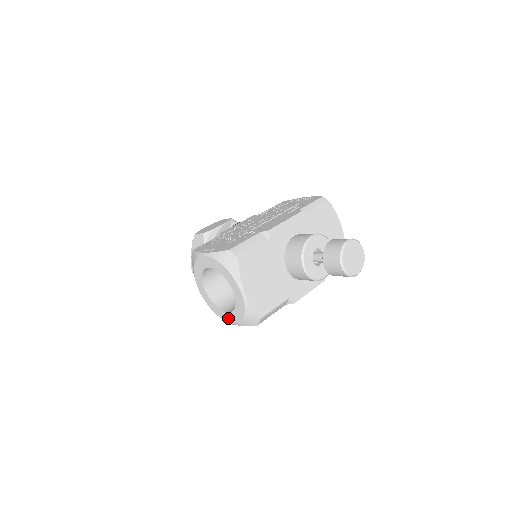
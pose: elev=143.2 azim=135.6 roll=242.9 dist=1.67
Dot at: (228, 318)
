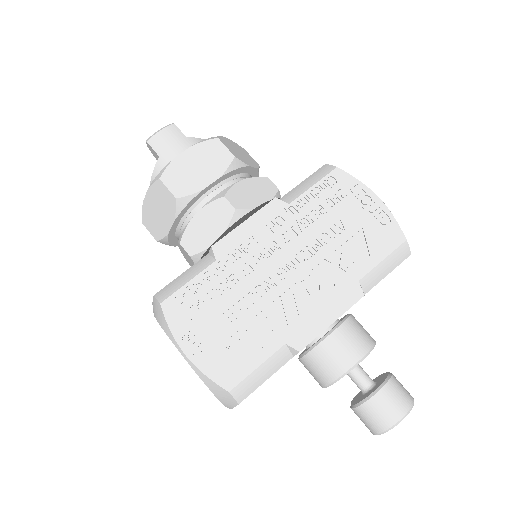
Dot at: occluded
